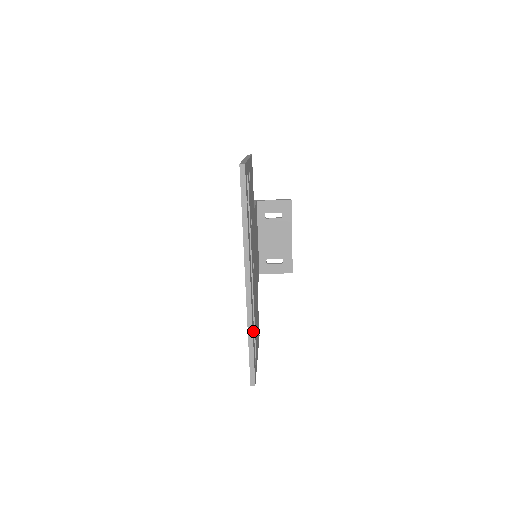
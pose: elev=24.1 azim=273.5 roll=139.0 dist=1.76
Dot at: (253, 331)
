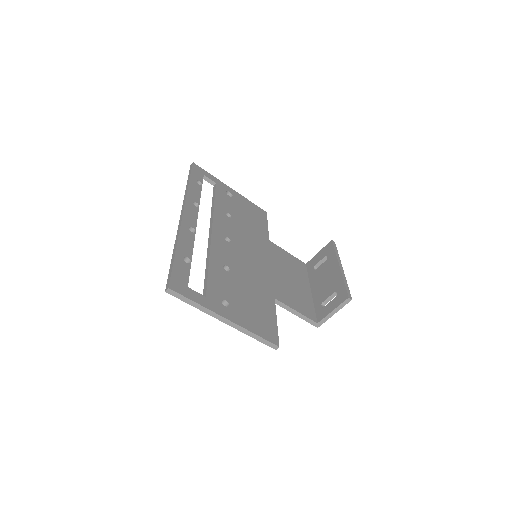
Dot at: (186, 251)
